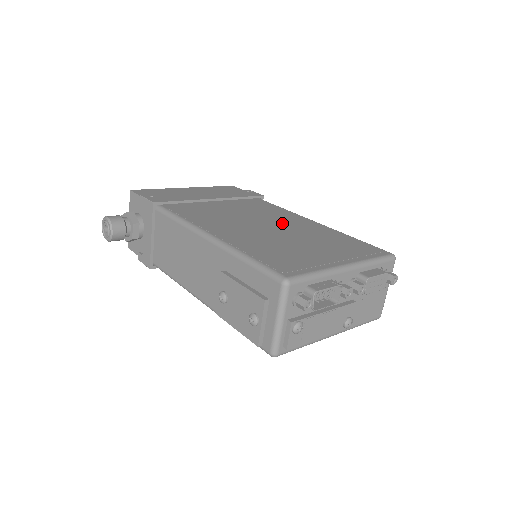
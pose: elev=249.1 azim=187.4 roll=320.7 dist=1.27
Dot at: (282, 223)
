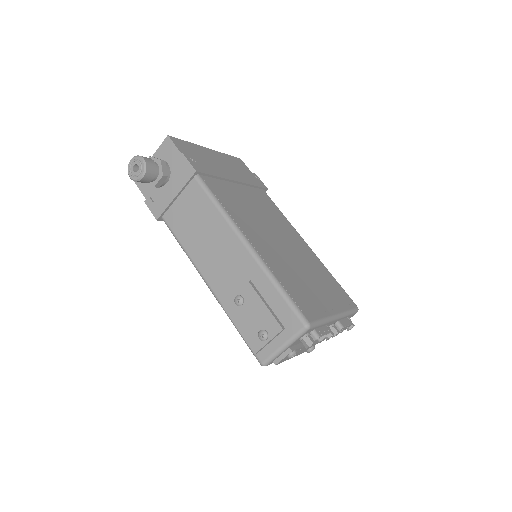
Dot at: (289, 240)
